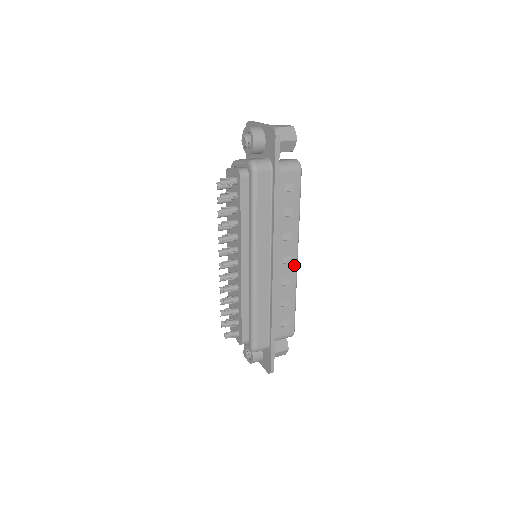
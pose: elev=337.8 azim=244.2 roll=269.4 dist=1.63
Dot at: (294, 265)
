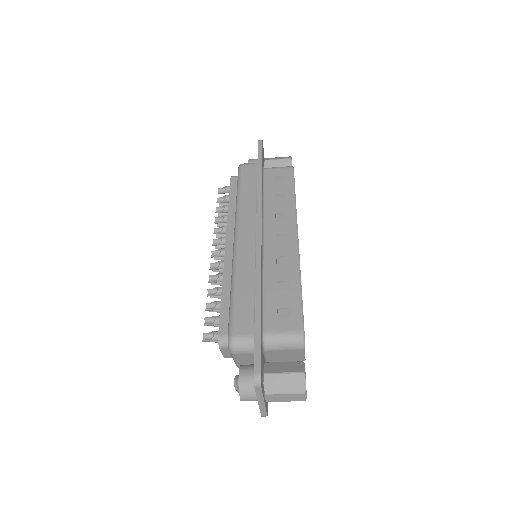
Dot at: (293, 243)
